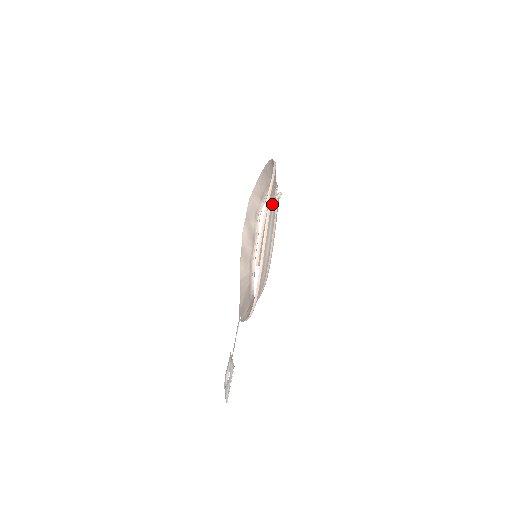
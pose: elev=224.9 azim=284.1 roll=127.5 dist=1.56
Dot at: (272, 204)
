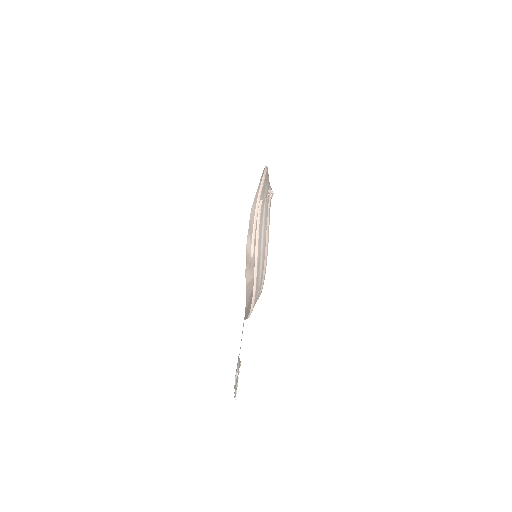
Dot at: (263, 200)
